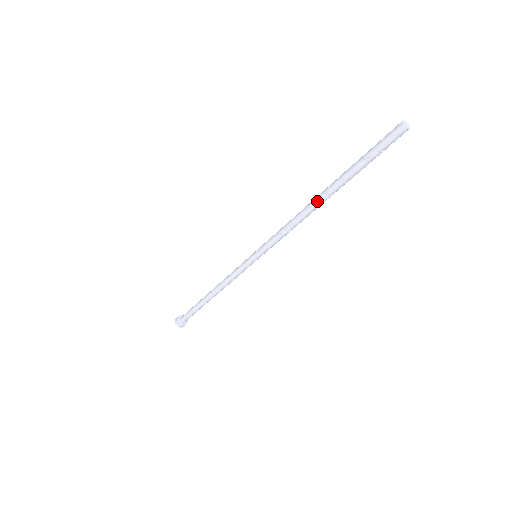
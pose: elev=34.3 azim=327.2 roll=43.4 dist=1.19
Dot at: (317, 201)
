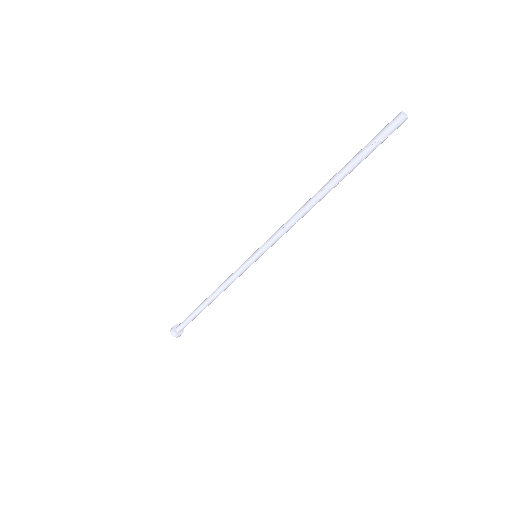
Dot at: (317, 193)
